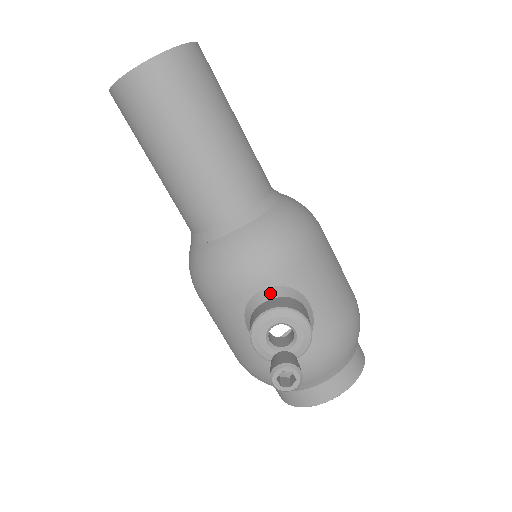
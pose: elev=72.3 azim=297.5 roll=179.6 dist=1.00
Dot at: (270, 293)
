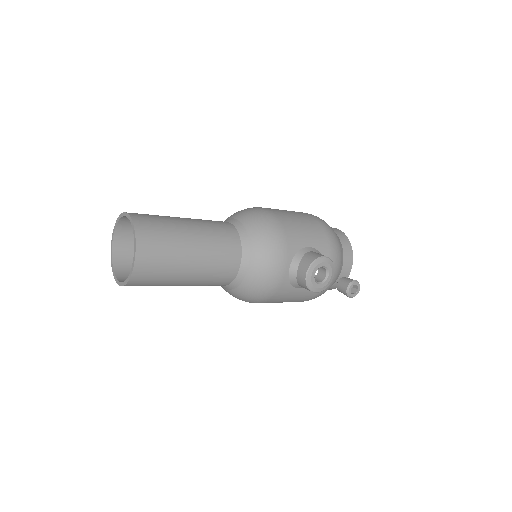
Dot at: (294, 266)
